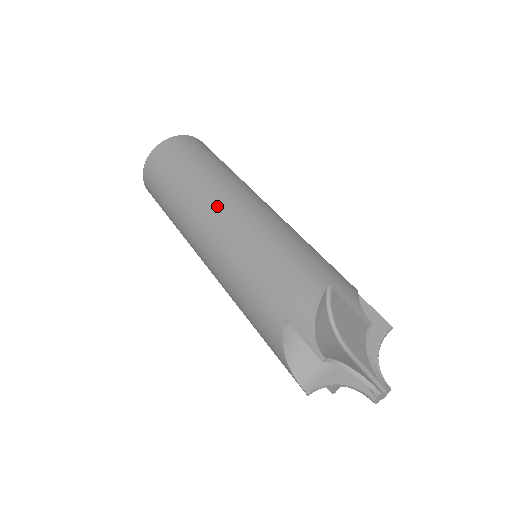
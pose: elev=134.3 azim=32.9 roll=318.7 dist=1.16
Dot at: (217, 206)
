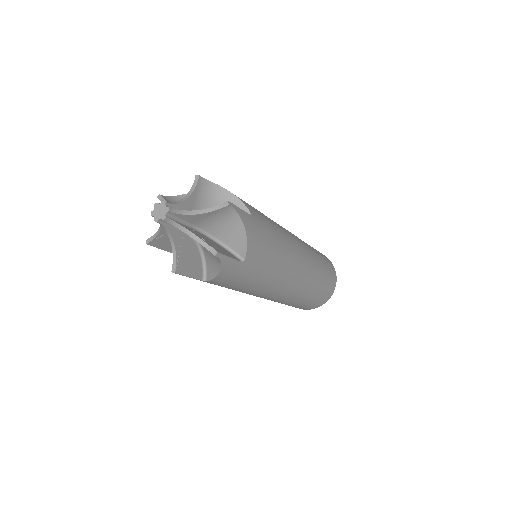
Dot at: occluded
